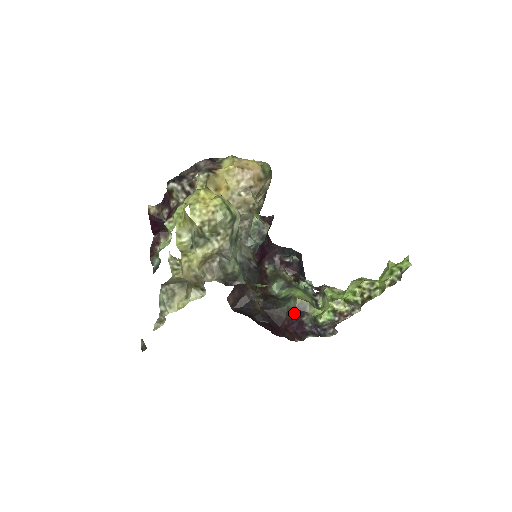
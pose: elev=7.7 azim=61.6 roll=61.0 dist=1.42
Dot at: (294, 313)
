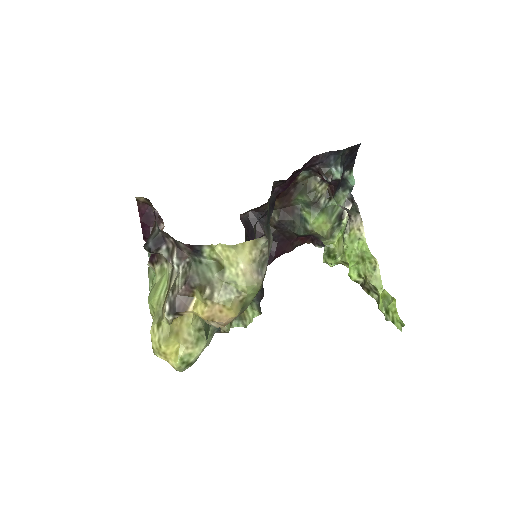
Dot at: (308, 235)
